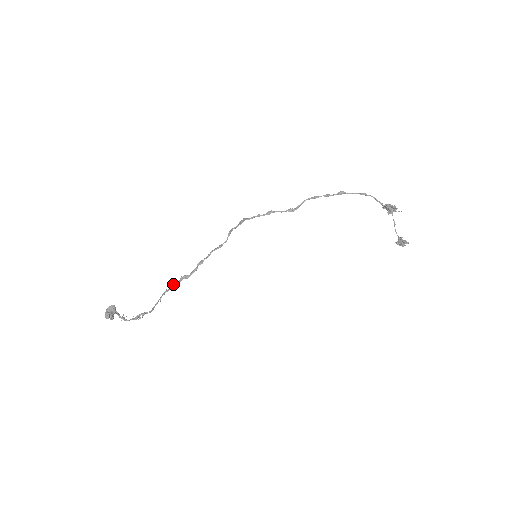
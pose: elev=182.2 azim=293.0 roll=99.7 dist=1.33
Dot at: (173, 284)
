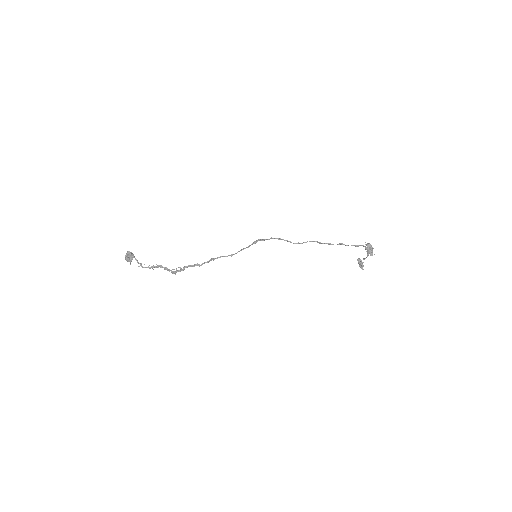
Dot at: (187, 266)
